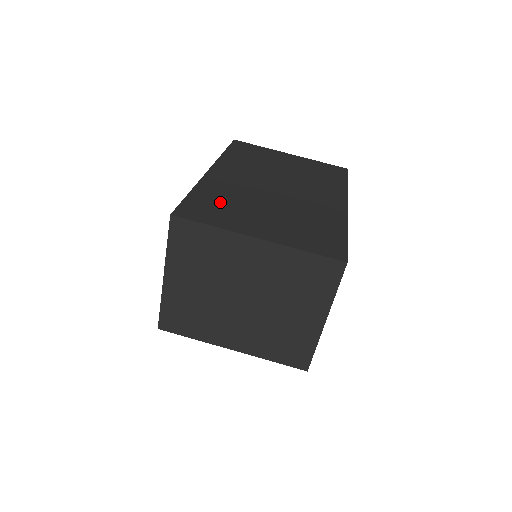
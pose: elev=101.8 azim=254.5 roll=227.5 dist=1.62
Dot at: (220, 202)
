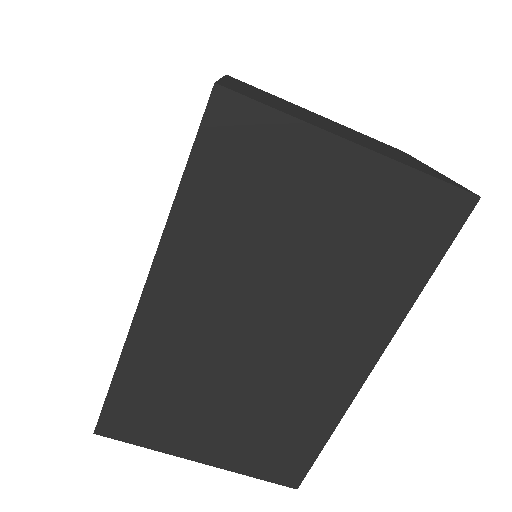
Dot at: (158, 396)
